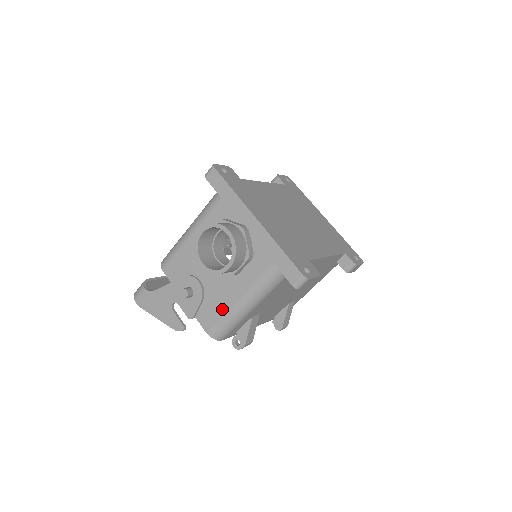
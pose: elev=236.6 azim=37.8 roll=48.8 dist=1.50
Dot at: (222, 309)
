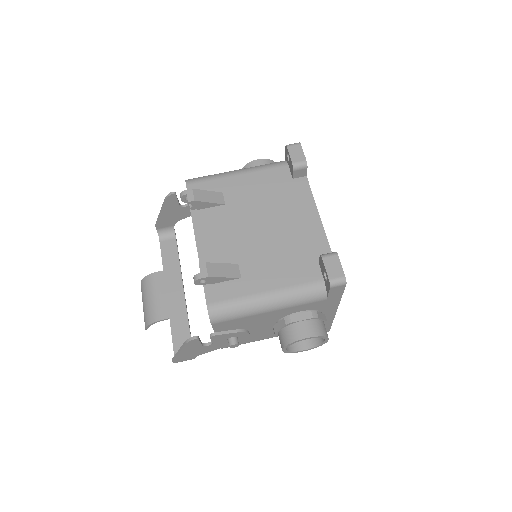
Dot at: occluded
